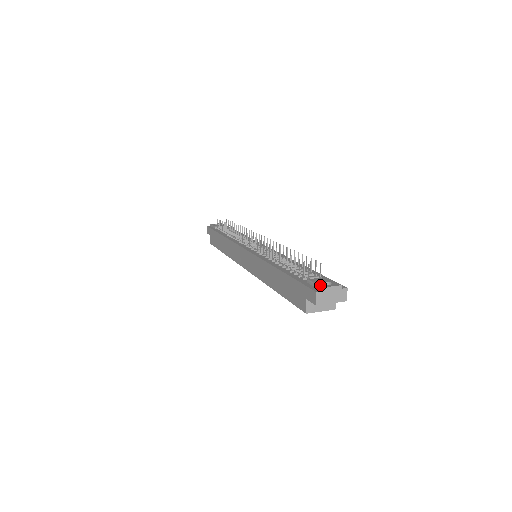
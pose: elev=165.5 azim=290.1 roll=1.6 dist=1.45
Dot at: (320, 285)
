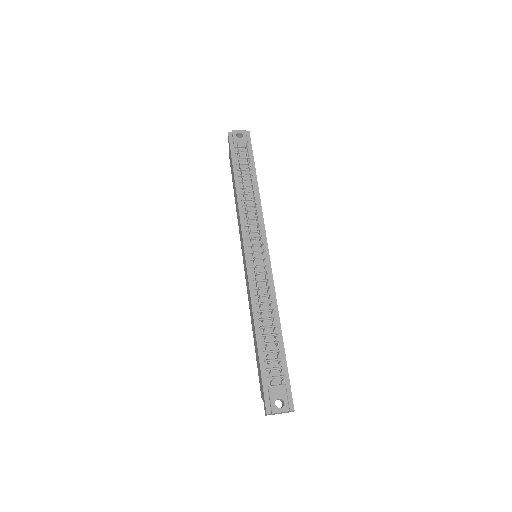
Dot at: (272, 407)
